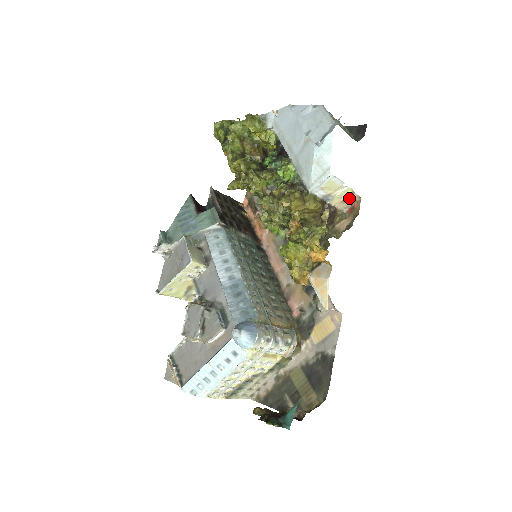
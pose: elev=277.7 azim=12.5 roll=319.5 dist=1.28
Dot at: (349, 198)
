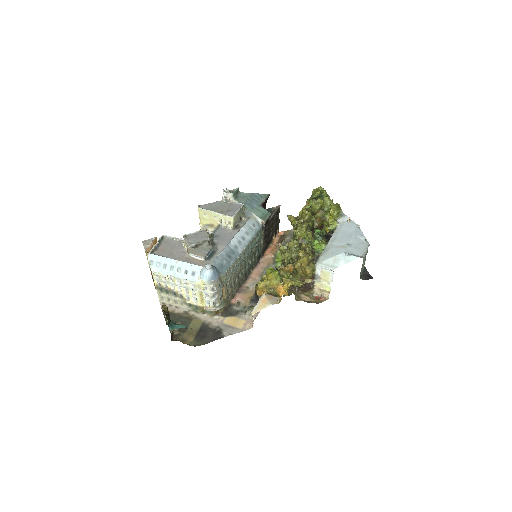
Dot at: (324, 292)
